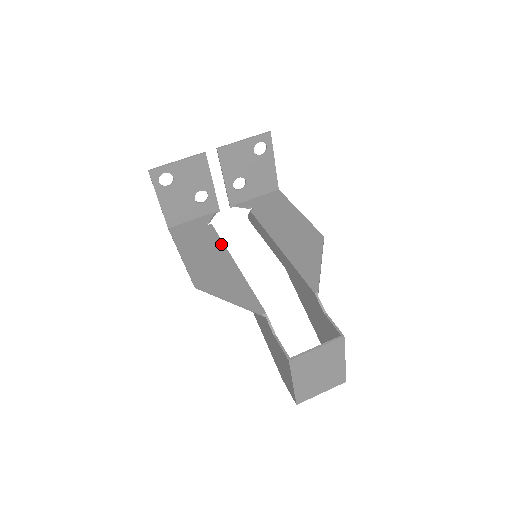
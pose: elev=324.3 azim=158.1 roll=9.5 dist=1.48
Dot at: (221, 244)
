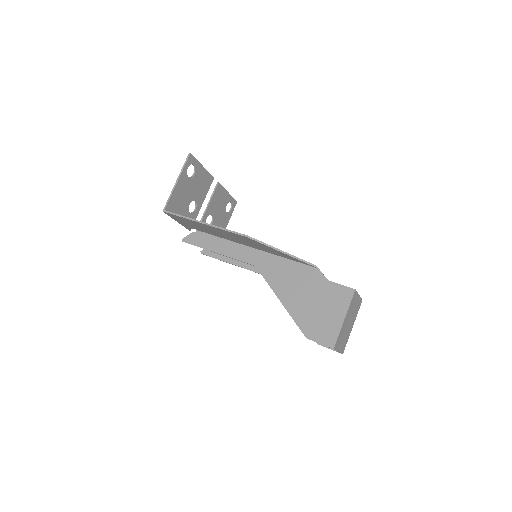
Dot at: occluded
